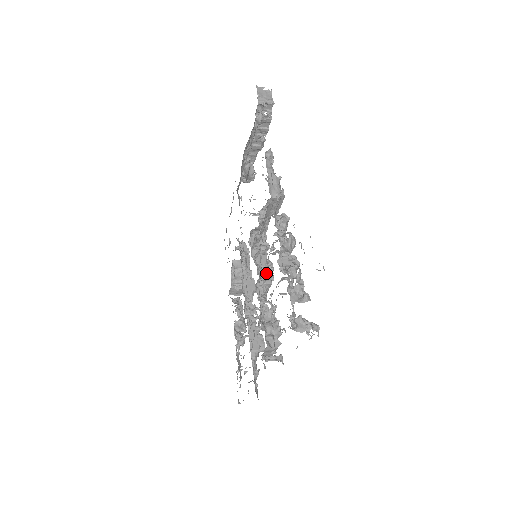
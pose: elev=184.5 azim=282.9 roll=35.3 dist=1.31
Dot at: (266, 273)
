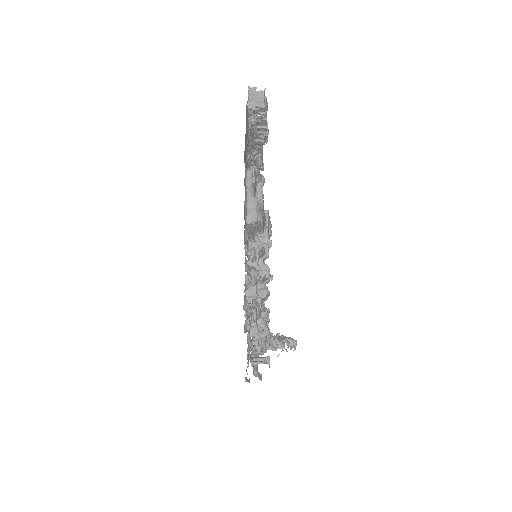
Dot at: occluded
